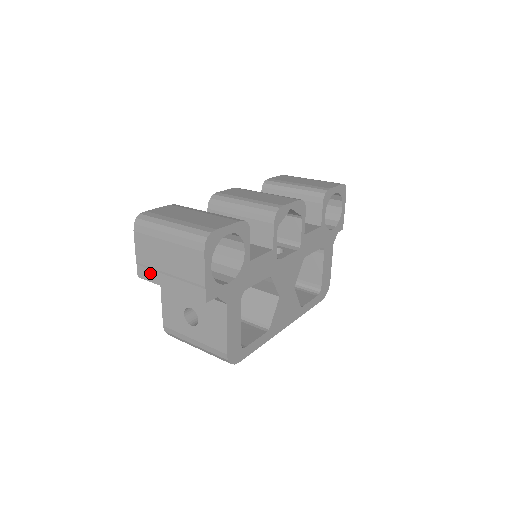
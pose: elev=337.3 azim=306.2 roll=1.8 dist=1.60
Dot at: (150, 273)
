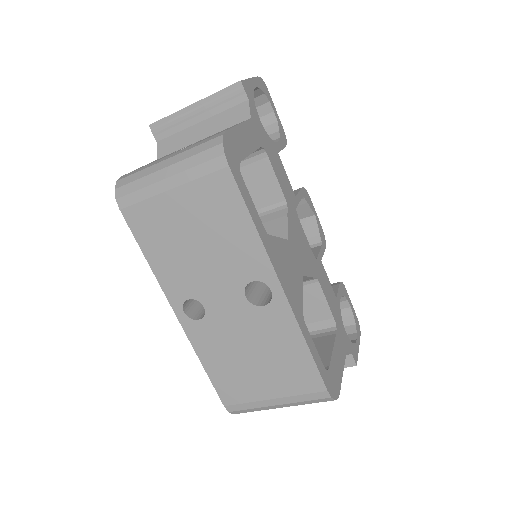
Dot at: occluded
